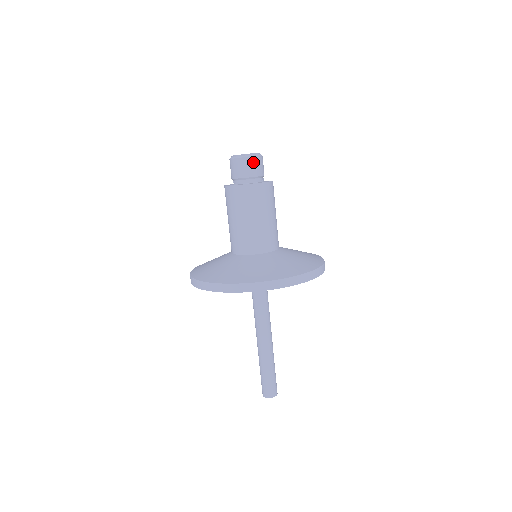
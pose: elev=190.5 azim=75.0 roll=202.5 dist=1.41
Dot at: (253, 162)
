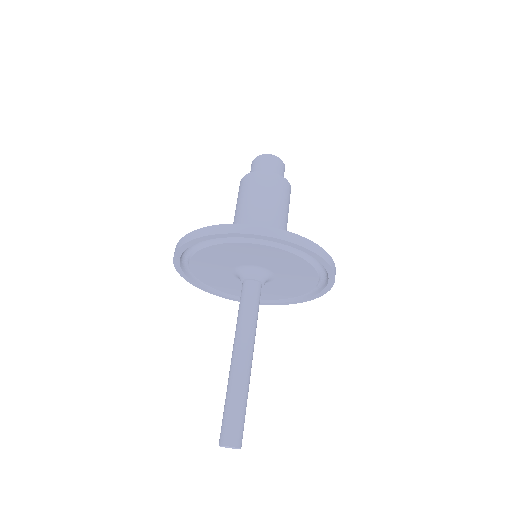
Dot at: (283, 167)
